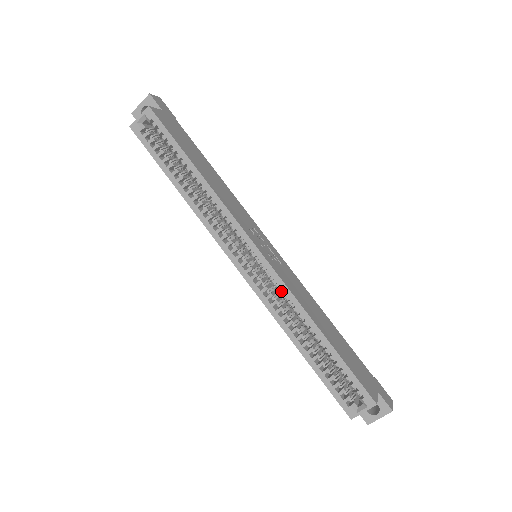
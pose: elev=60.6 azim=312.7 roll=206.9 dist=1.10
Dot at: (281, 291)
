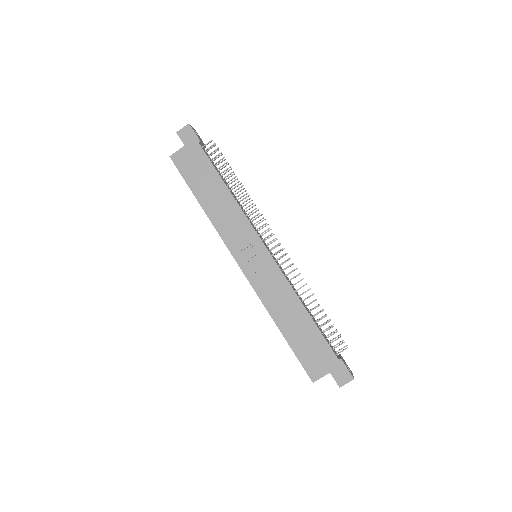
Dot at: occluded
